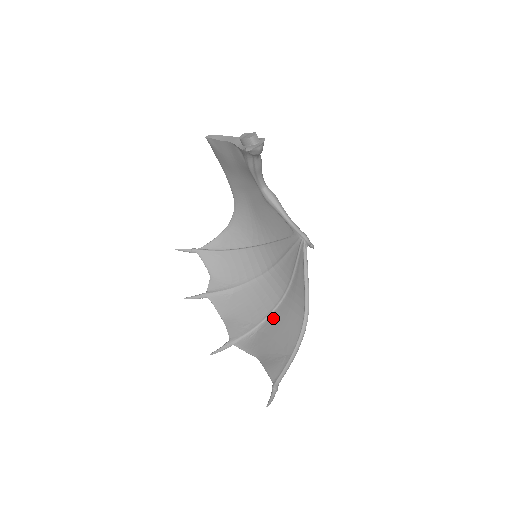
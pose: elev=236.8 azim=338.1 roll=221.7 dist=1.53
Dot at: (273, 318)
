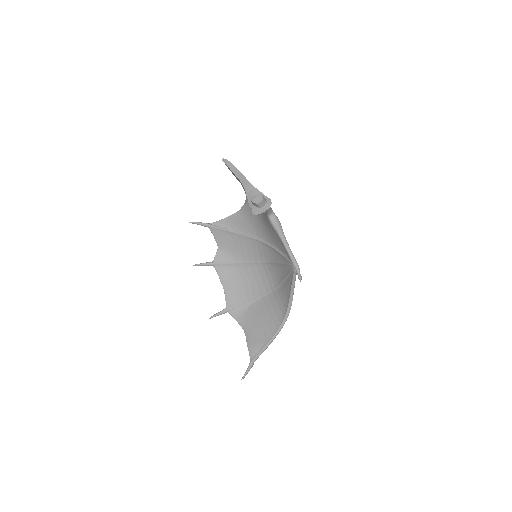
Dot at: (263, 301)
